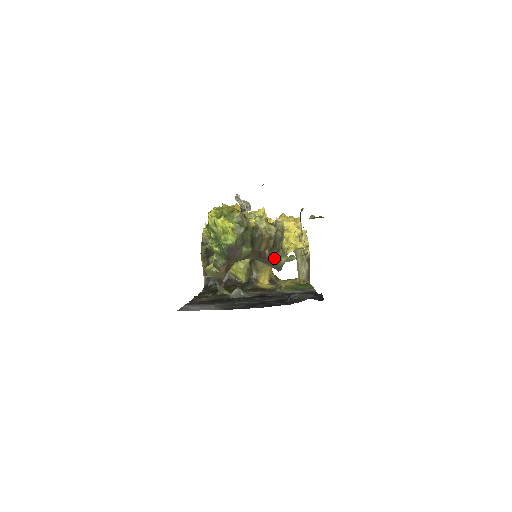
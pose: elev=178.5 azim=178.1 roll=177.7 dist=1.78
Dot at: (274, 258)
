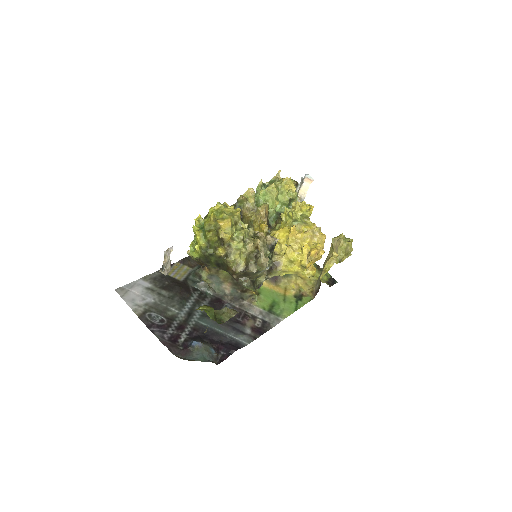
Dot at: (240, 284)
